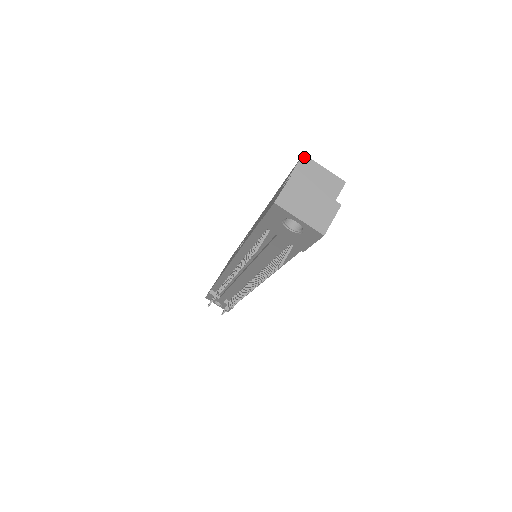
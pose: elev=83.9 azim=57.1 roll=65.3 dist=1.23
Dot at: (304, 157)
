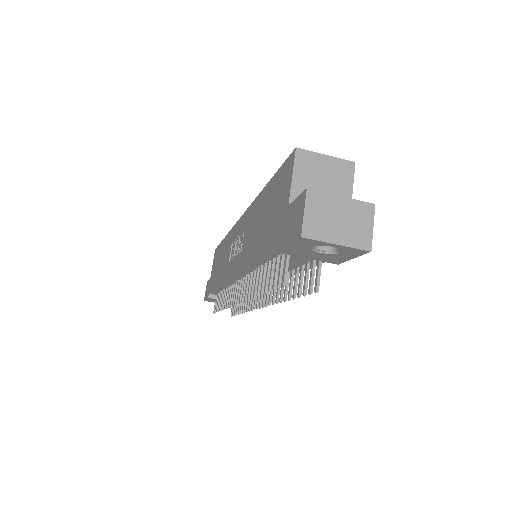
Dot at: (298, 151)
